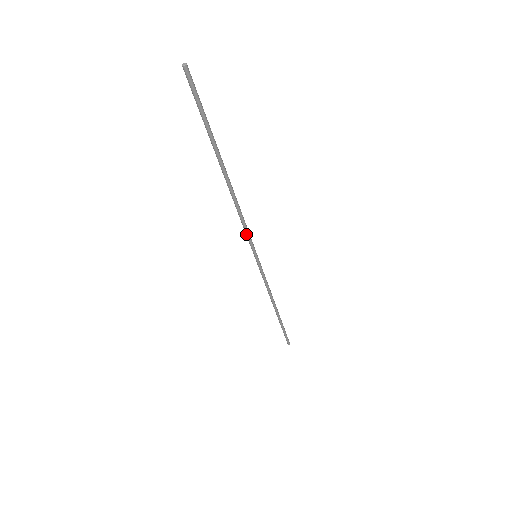
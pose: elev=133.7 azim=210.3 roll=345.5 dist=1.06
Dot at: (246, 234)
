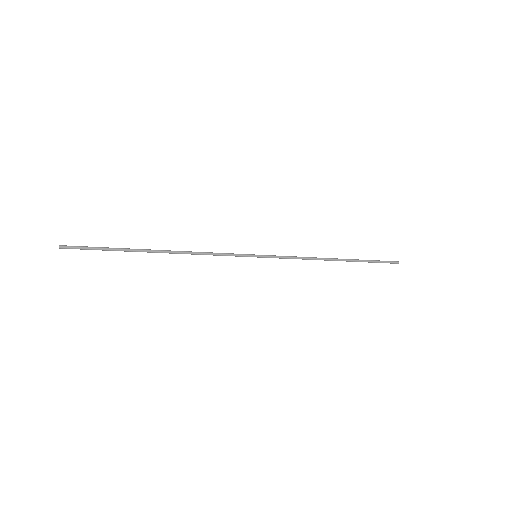
Dot at: (225, 255)
